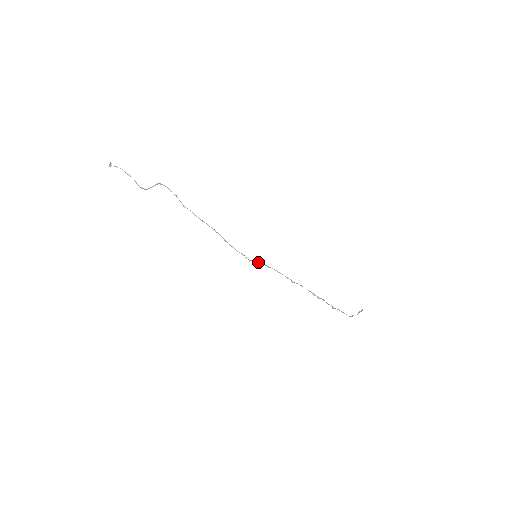
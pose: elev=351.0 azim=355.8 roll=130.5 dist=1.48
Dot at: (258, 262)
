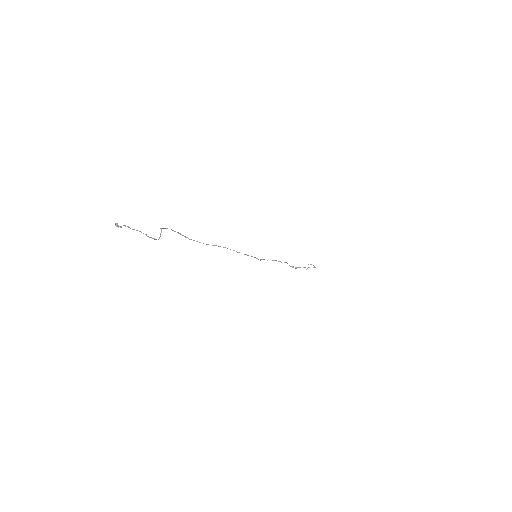
Dot at: (261, 259)
